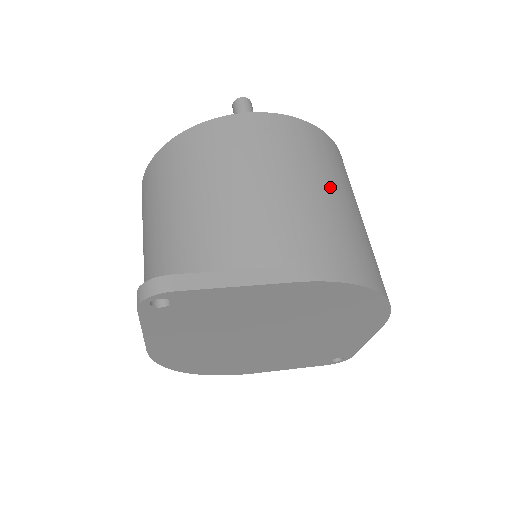
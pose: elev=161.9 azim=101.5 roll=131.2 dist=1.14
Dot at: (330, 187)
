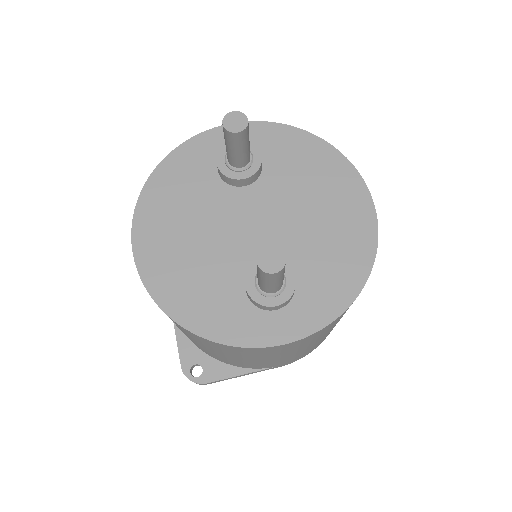
Dot at: occluded
